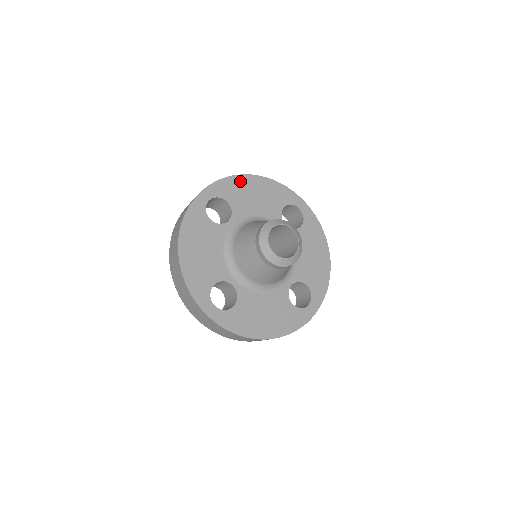
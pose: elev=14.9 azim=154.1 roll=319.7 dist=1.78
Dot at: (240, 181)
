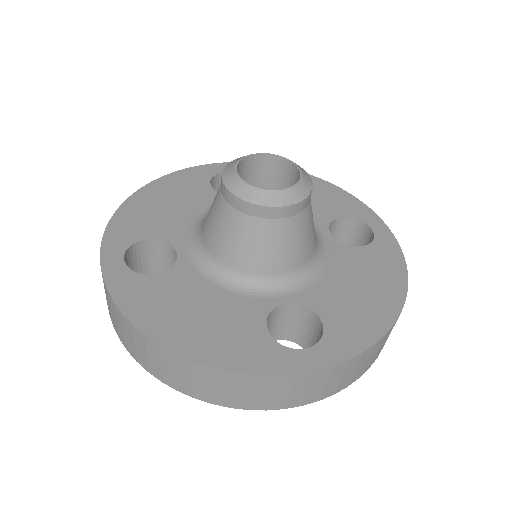
Dot at: occluded
